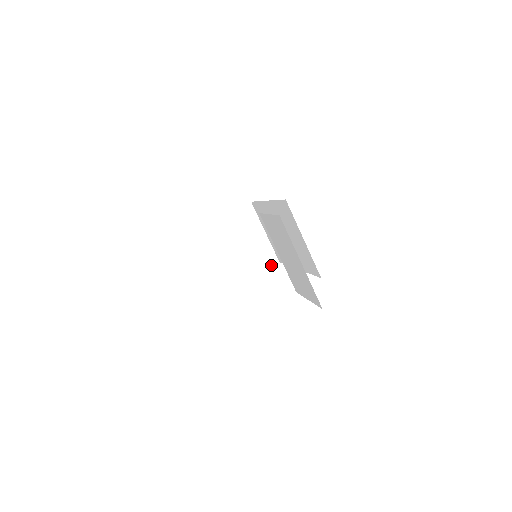
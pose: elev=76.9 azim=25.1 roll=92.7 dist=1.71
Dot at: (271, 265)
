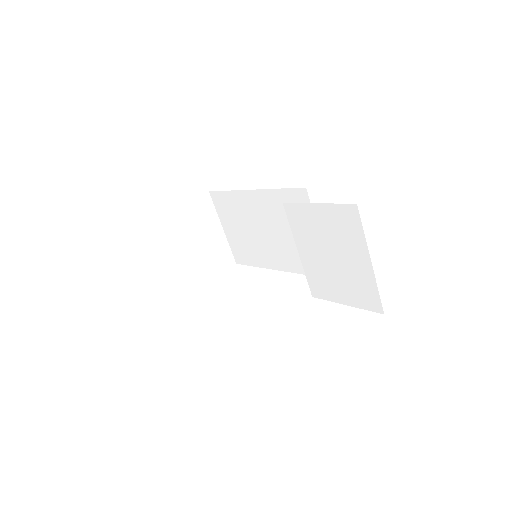
Dot at: (228, 267)
